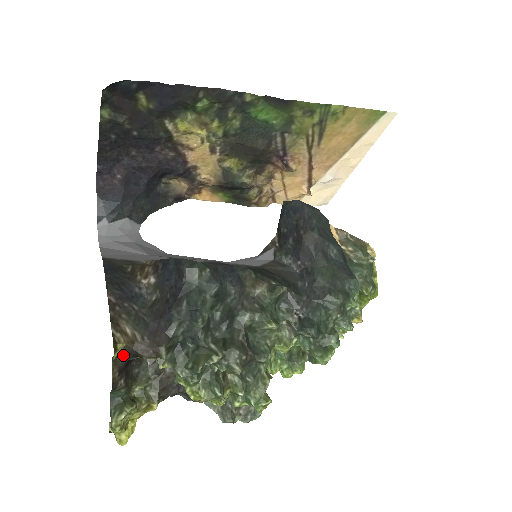
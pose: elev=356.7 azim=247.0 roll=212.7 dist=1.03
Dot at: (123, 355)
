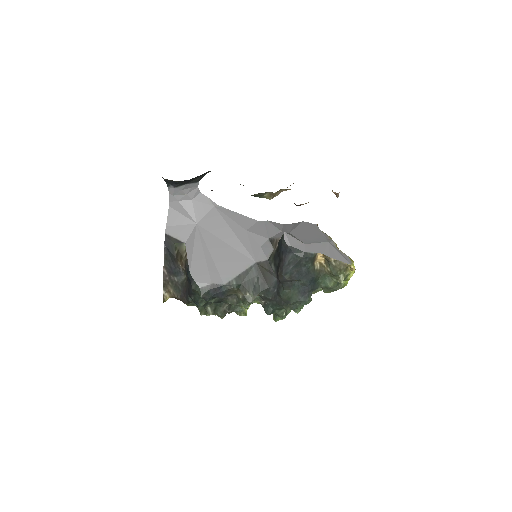
Dot at: occluded
